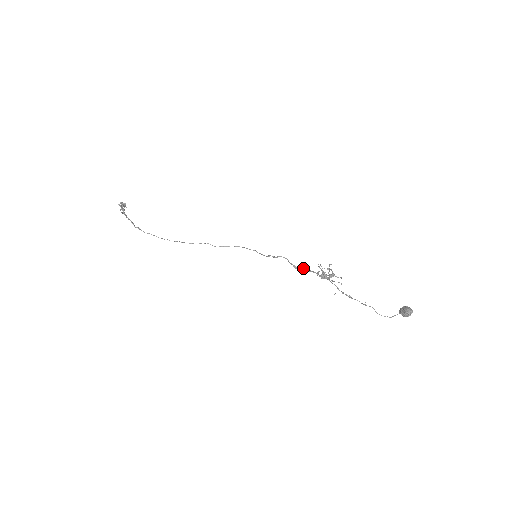
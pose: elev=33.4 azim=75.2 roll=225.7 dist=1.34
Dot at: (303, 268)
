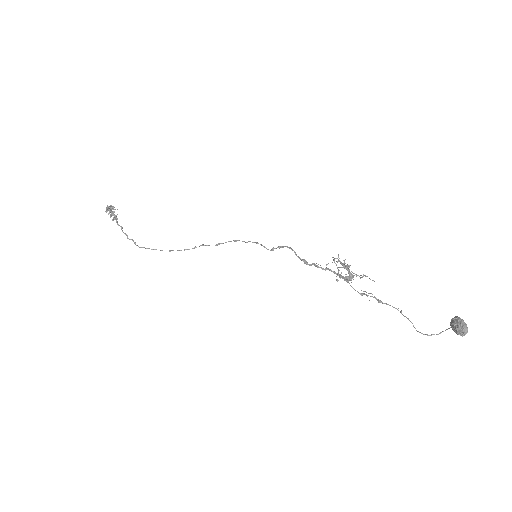
Dot at: (314, 265)
